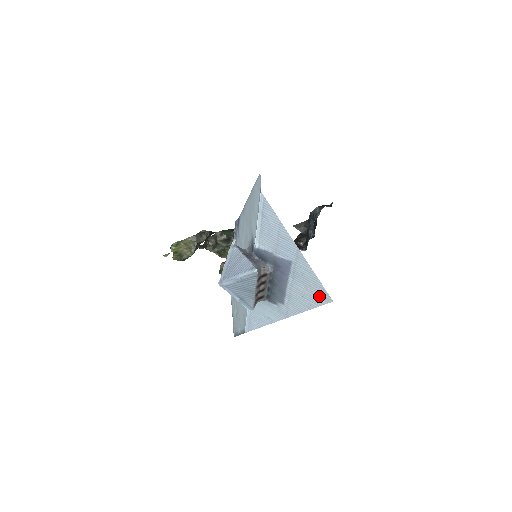
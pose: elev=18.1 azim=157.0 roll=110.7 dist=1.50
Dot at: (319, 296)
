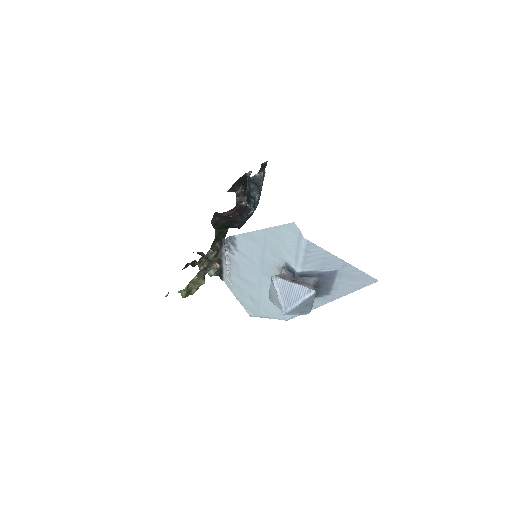
Dot at: (366, 282)
